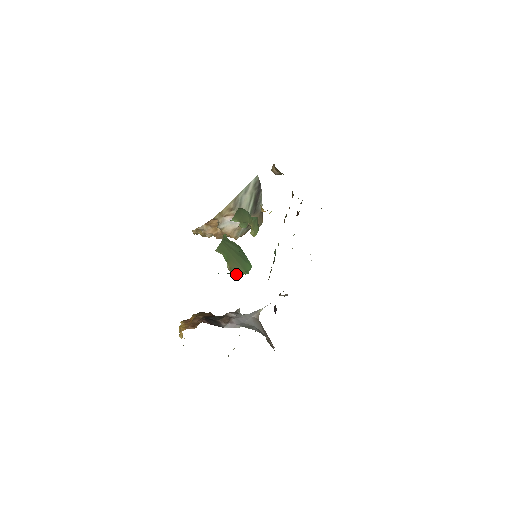
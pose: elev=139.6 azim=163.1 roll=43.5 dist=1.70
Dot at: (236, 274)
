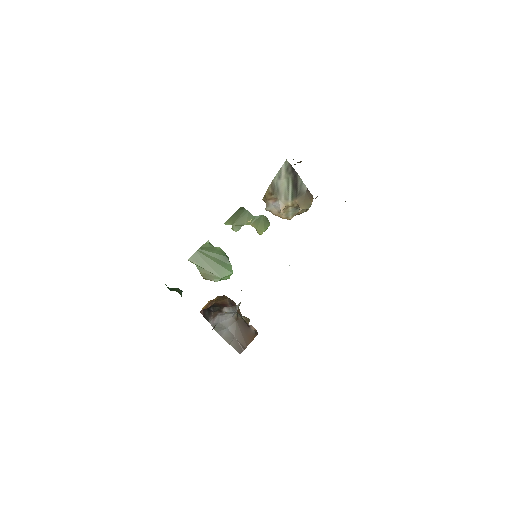
Dot at: (211, 280)
